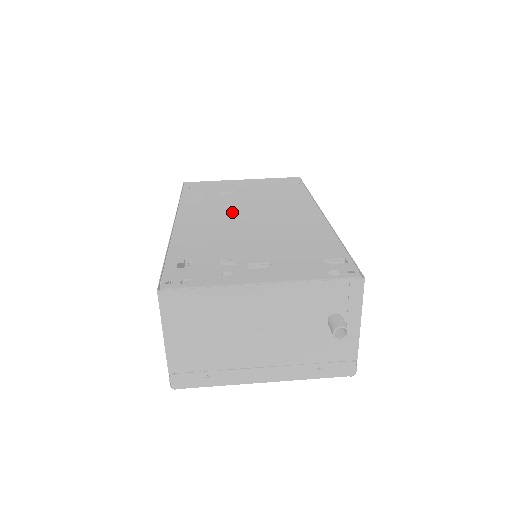
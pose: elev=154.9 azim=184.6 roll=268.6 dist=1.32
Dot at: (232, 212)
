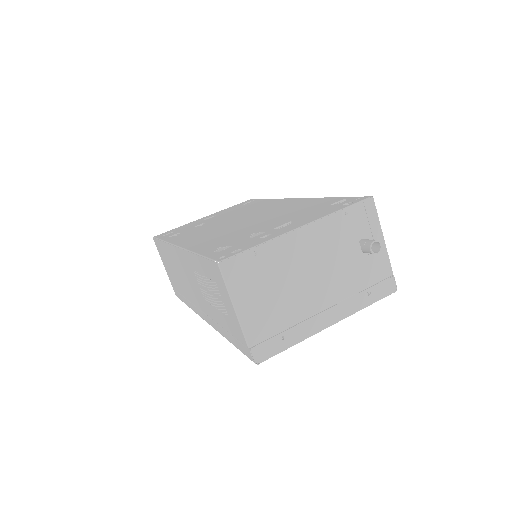
Dot at: (221, 225)
